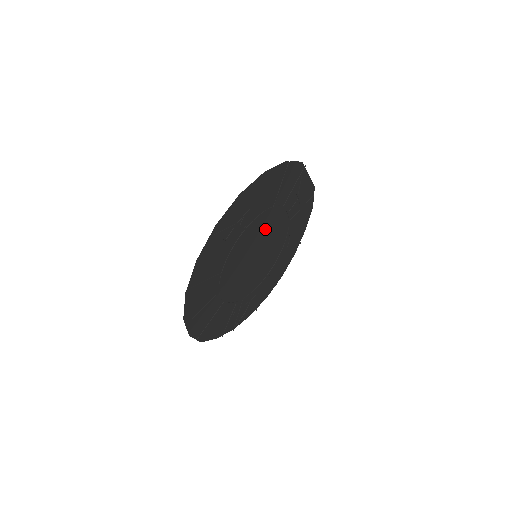
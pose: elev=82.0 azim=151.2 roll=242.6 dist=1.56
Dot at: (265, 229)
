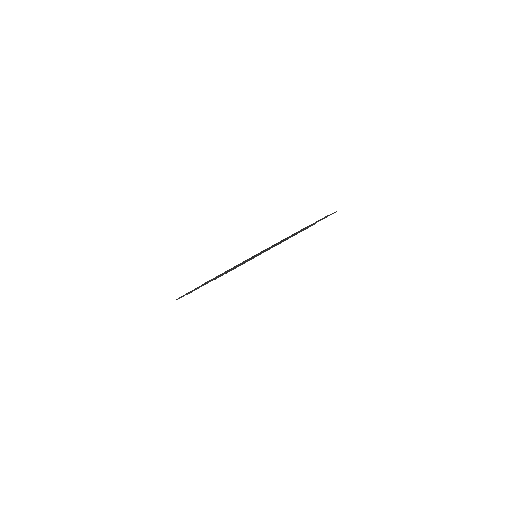
Dot at: occluded
